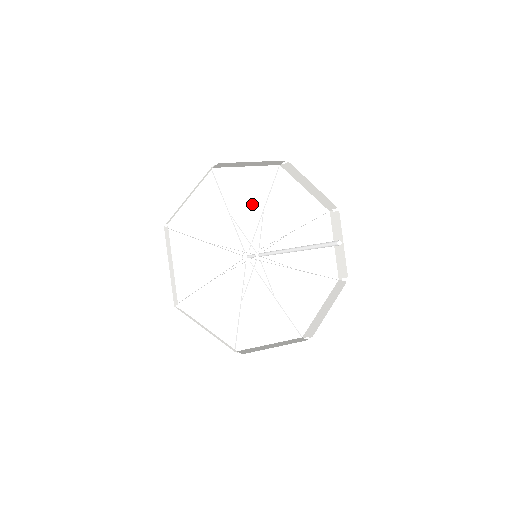
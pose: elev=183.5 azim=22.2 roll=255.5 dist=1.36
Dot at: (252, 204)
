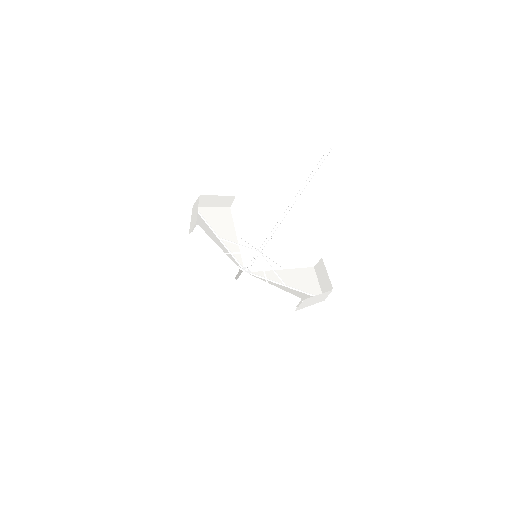
Dot at: (254, 242)
